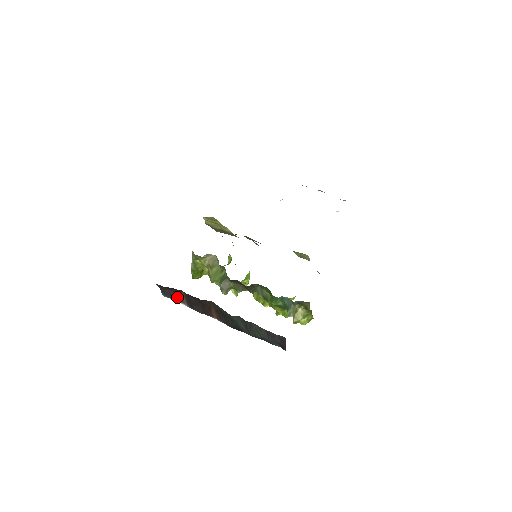
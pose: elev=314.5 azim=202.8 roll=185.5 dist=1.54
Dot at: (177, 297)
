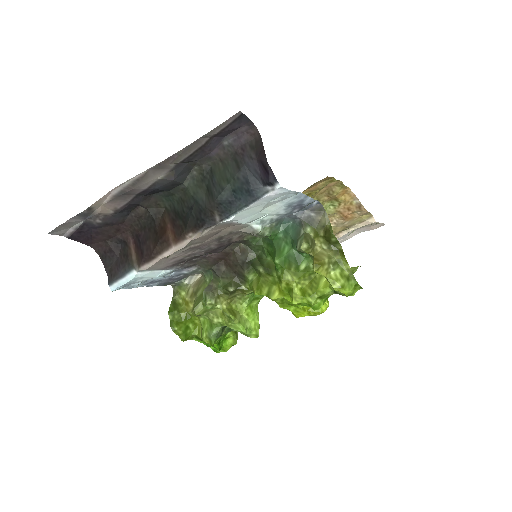
Dot at: (125, 262)
